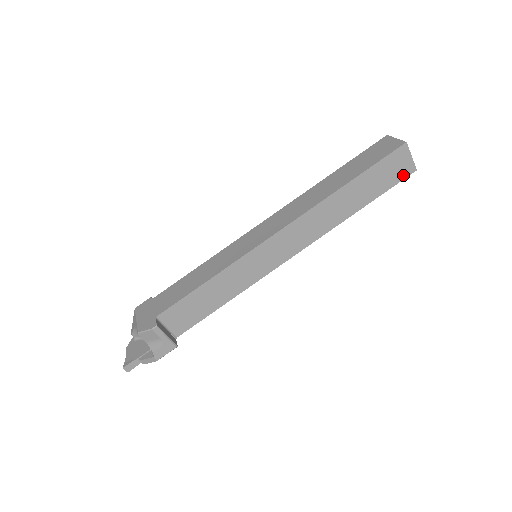
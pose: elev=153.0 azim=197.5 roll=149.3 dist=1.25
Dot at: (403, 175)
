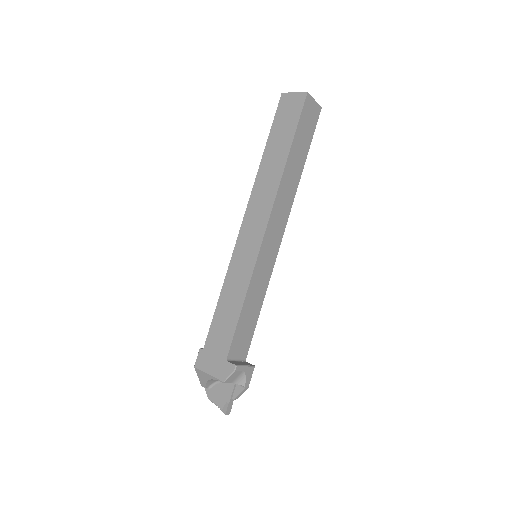
Dot at: (316, 118)
